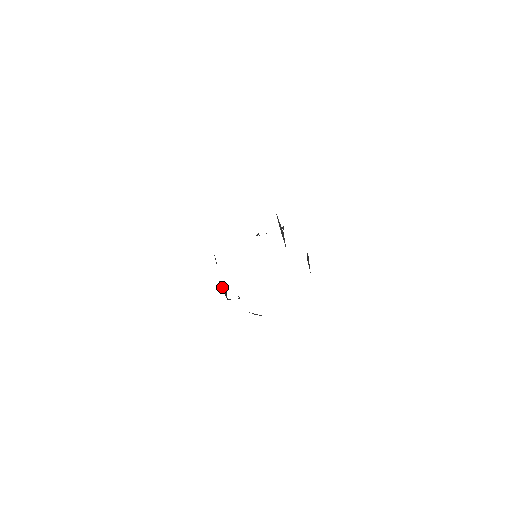
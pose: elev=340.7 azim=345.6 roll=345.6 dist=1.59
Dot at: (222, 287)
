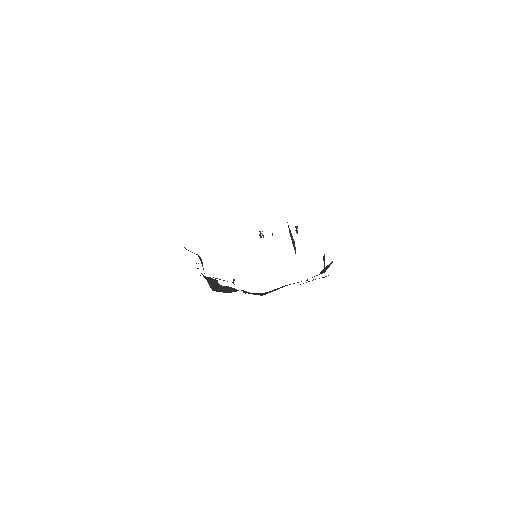
Dot at: (210, 285)
